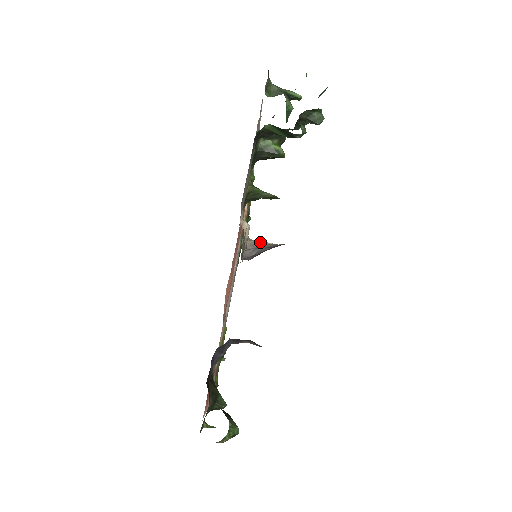
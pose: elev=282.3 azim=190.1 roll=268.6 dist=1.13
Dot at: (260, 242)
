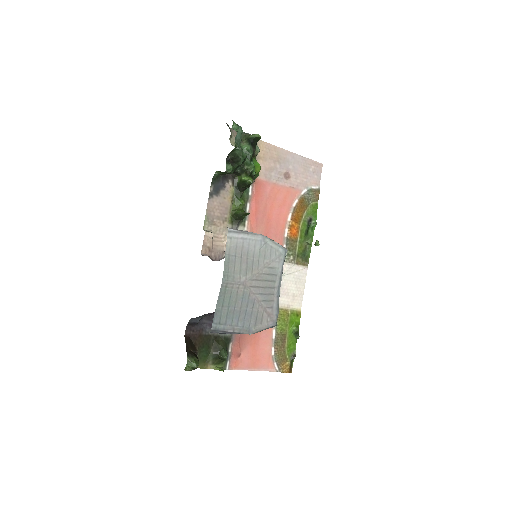
Dot at: occluded
